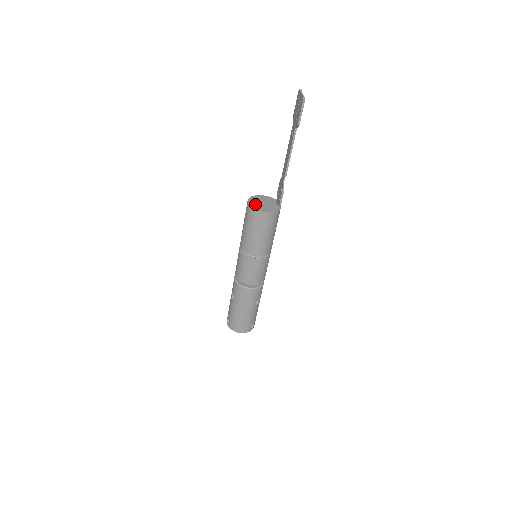
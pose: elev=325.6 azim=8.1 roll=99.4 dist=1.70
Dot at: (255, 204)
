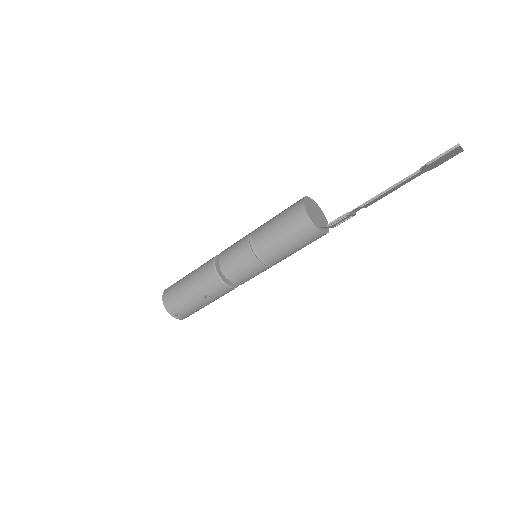
Dot at: (309, 204)
